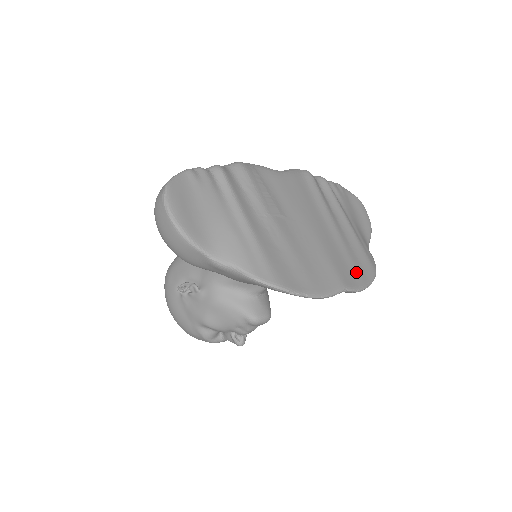
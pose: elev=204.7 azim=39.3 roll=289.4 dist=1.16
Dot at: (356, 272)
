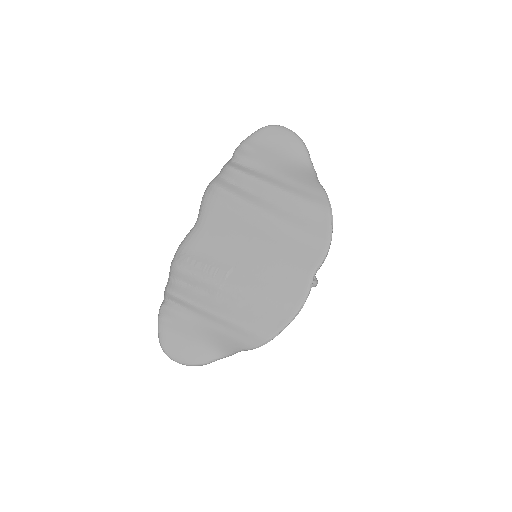
Dot at: (313, 239)
